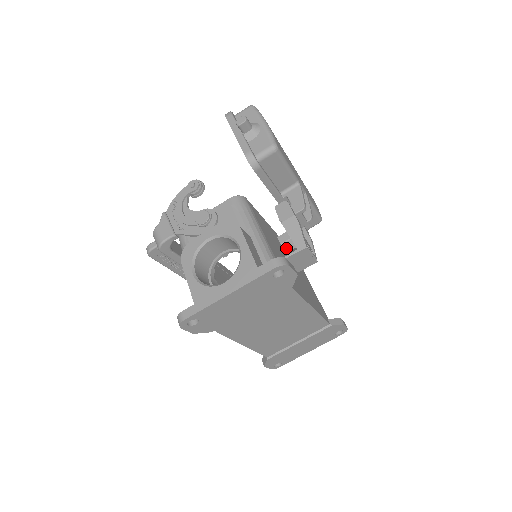
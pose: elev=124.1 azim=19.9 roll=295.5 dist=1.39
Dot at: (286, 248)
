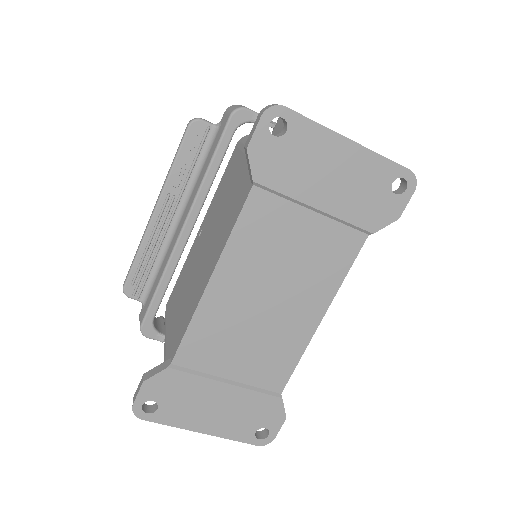
Dot at: occluded
